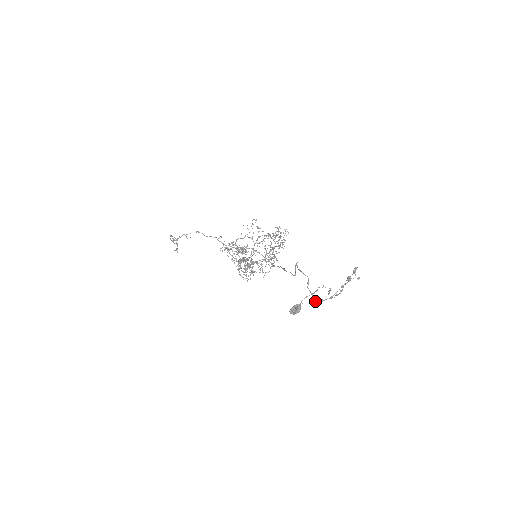
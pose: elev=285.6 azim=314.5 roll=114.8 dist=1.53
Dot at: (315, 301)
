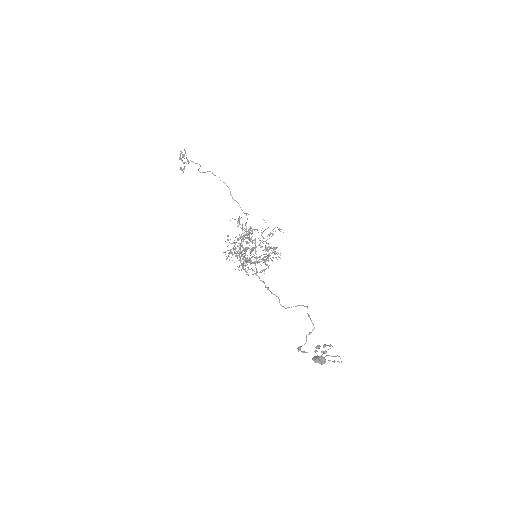
Dot at: occluded
